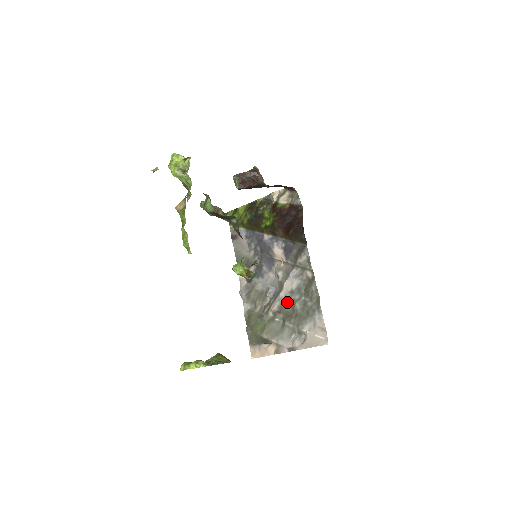
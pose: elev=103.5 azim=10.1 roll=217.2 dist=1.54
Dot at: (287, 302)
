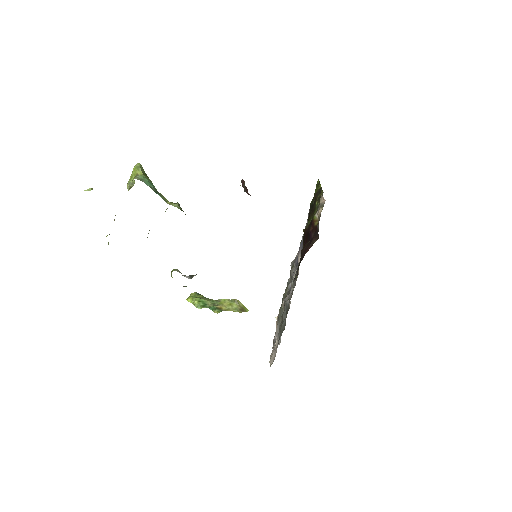
Dot at: (284, 306)
